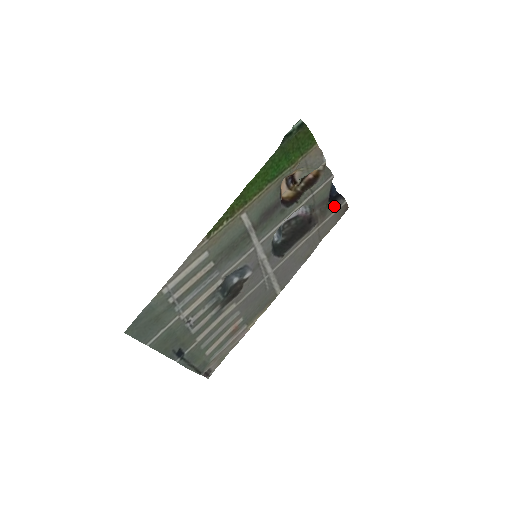
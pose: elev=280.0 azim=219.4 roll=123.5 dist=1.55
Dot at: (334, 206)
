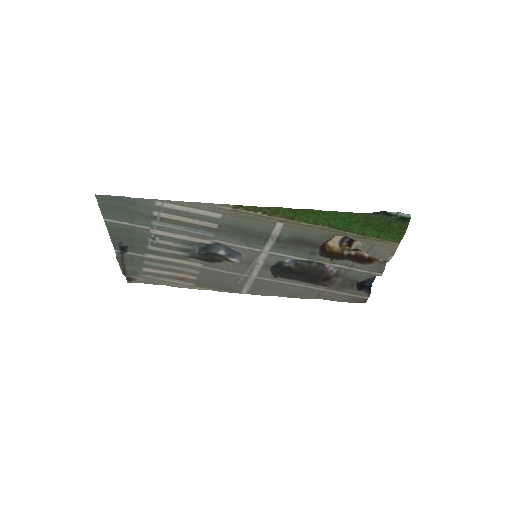
Dot at: (356, 291)
